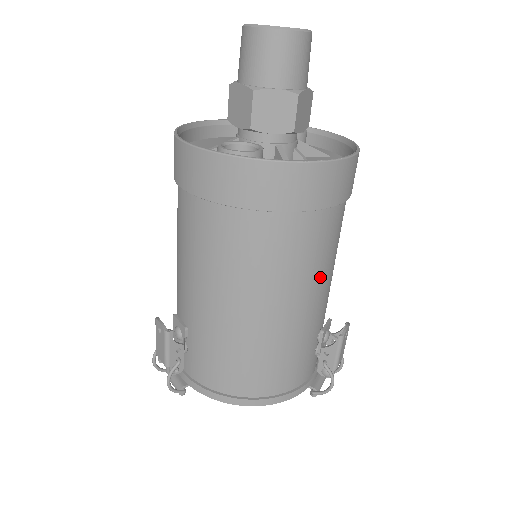
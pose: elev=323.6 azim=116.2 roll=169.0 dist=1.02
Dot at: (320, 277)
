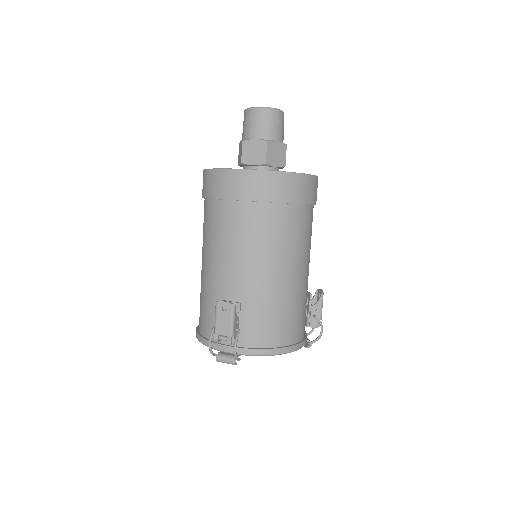
Dot at: occluded
